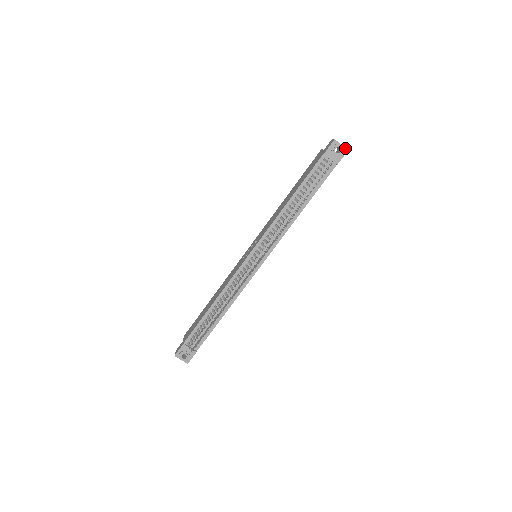
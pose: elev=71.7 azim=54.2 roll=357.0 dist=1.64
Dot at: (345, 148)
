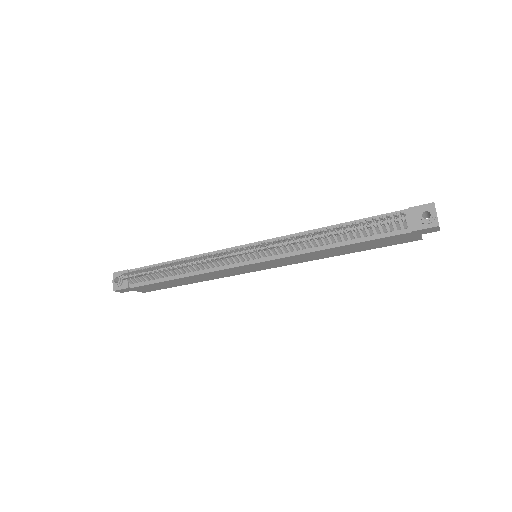
Dot at: (437, 221)
